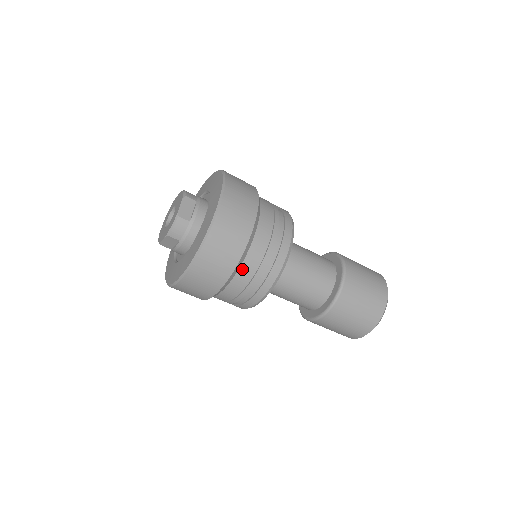
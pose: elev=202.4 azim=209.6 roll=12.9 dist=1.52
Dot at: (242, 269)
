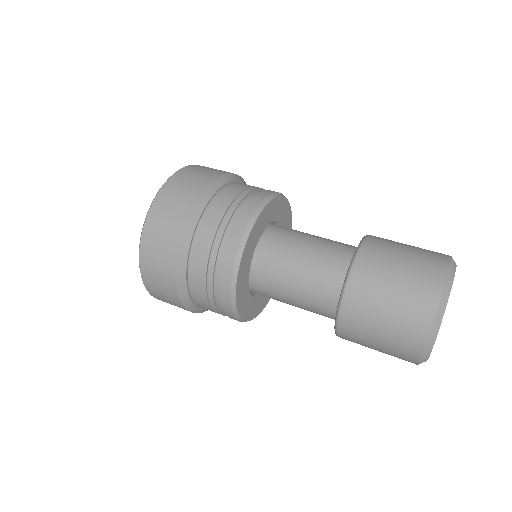
Dot at: (195, 250)
